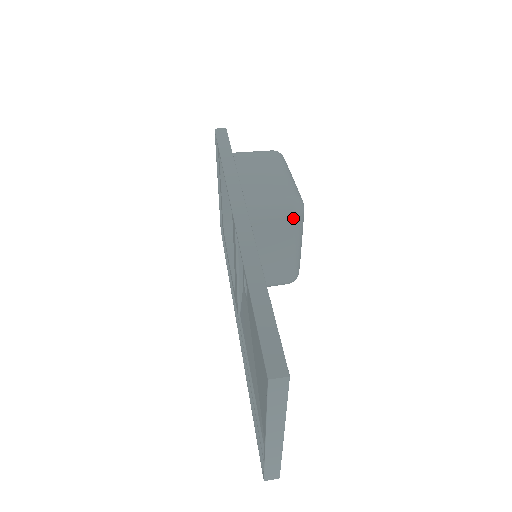
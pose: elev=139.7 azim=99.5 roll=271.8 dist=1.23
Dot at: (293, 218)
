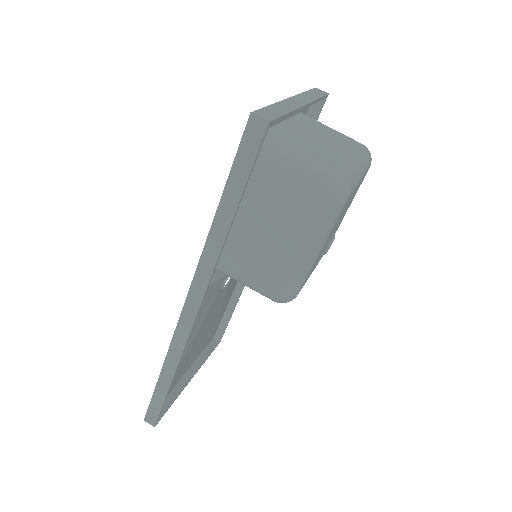
Dot at: occluded
